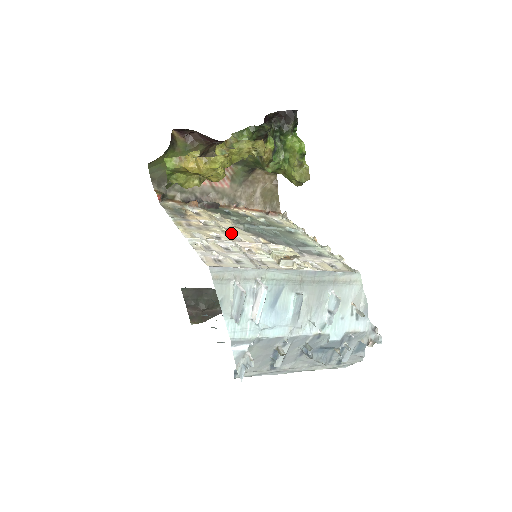
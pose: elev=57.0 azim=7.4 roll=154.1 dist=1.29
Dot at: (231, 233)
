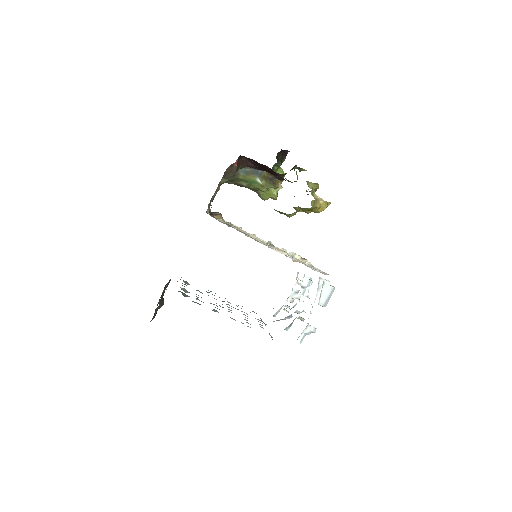
Dot at: (266, 243)
